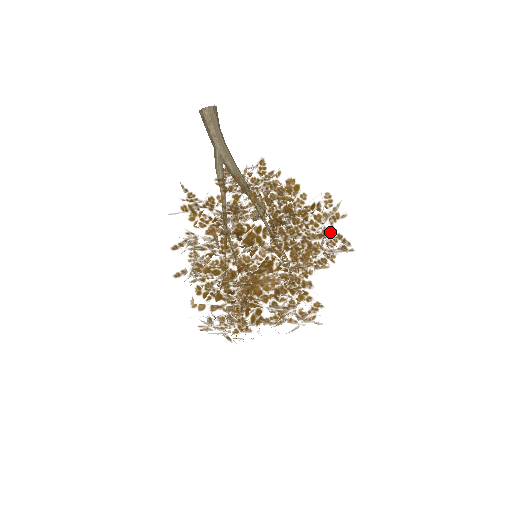
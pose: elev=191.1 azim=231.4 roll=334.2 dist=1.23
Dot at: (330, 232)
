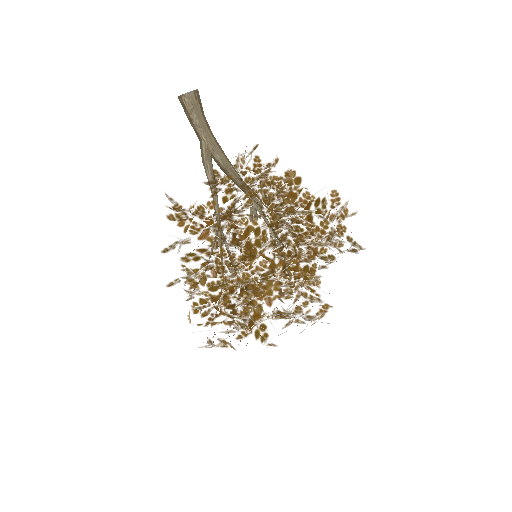
Dot at: (338, 230)
